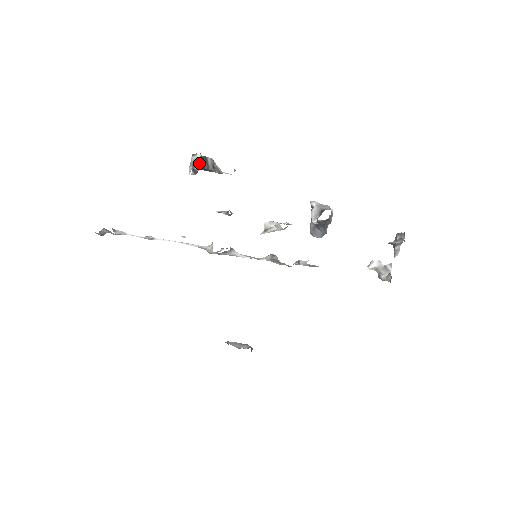
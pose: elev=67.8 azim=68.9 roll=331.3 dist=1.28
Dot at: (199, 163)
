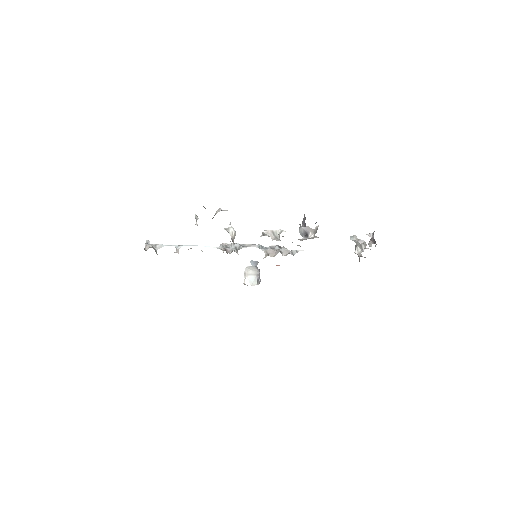
Dot at: occluded
